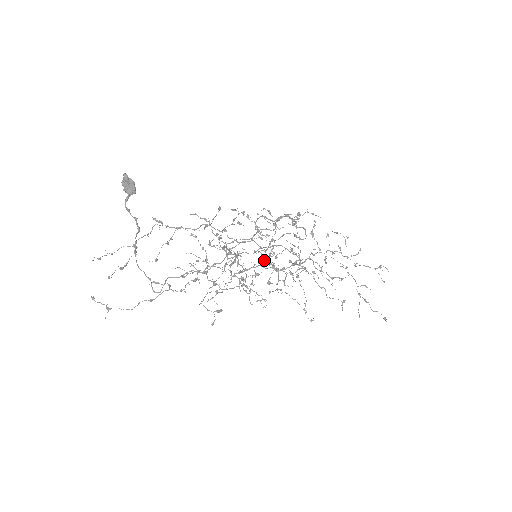
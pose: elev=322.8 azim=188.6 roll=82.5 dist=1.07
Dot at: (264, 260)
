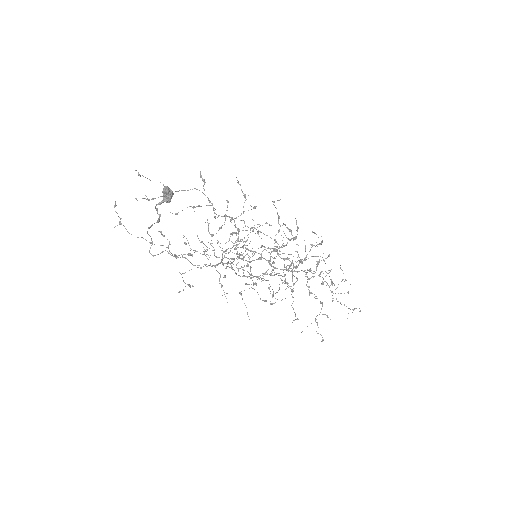
Dot at: occluded
